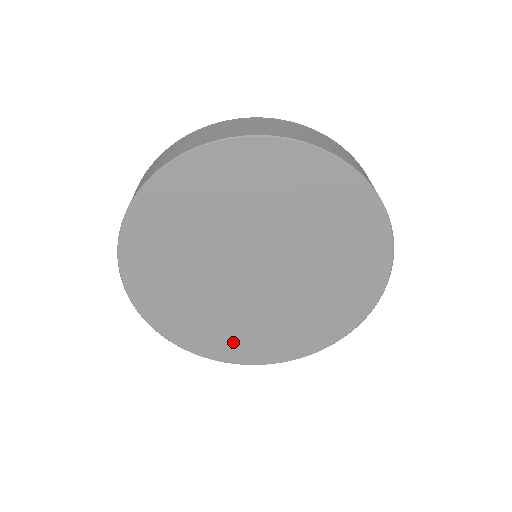
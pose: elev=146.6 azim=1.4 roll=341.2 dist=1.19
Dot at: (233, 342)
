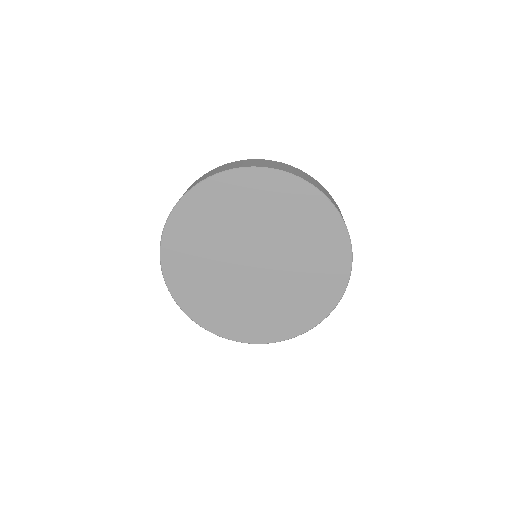
Dot at: (193, 291)
